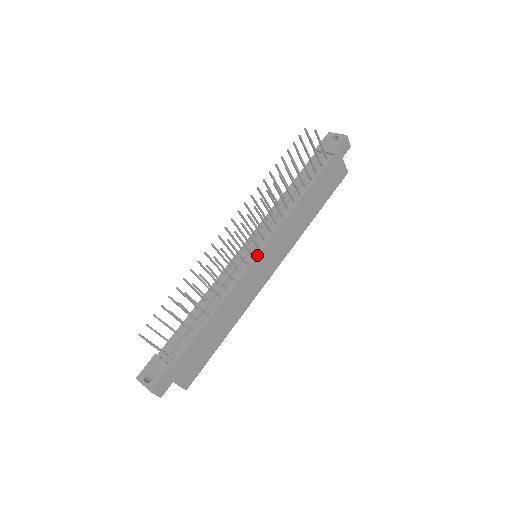
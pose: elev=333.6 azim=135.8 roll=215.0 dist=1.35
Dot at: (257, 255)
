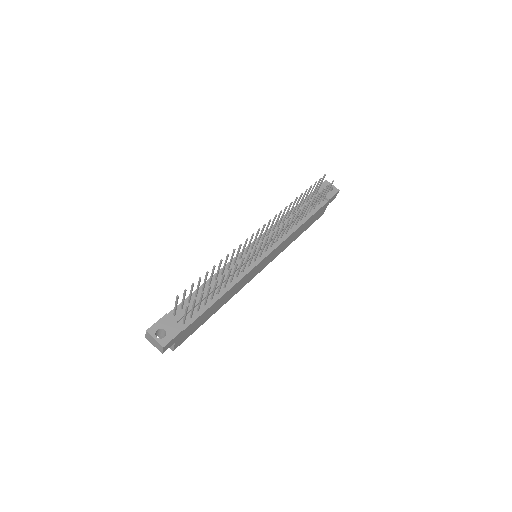
Dot at: (264, 258)
